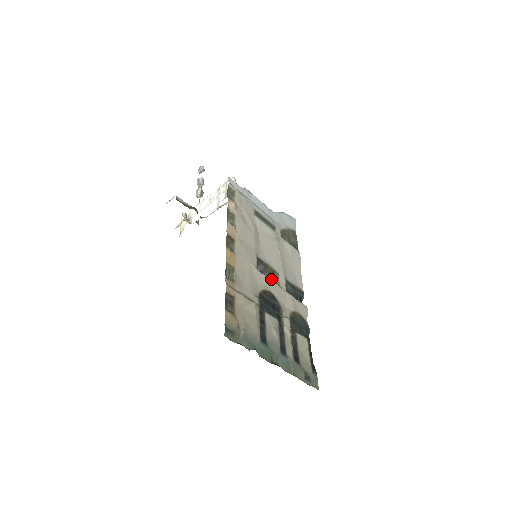
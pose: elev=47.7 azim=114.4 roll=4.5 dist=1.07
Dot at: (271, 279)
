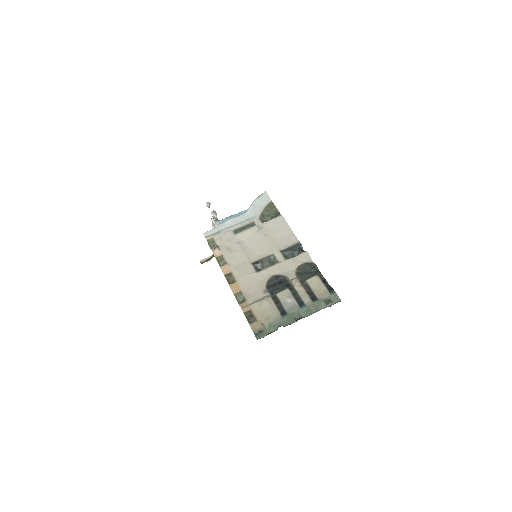
Dot at: (271, 263)
